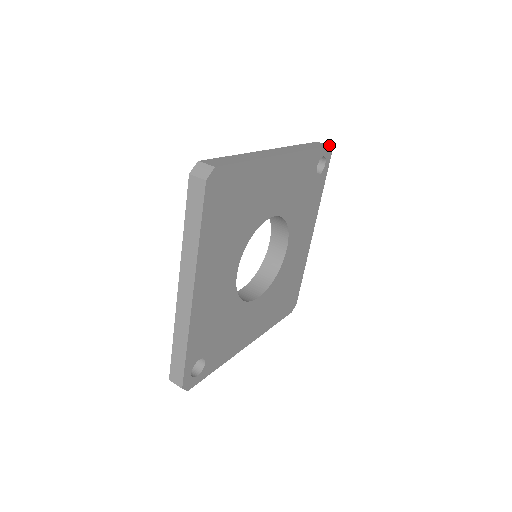
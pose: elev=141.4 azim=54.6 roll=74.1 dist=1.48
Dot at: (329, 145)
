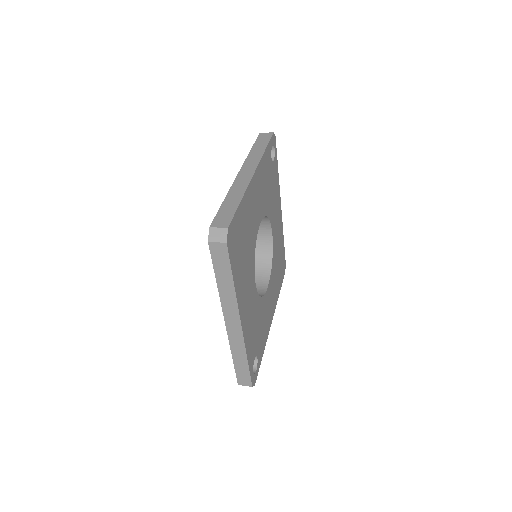
Dot at: (273, 133)
